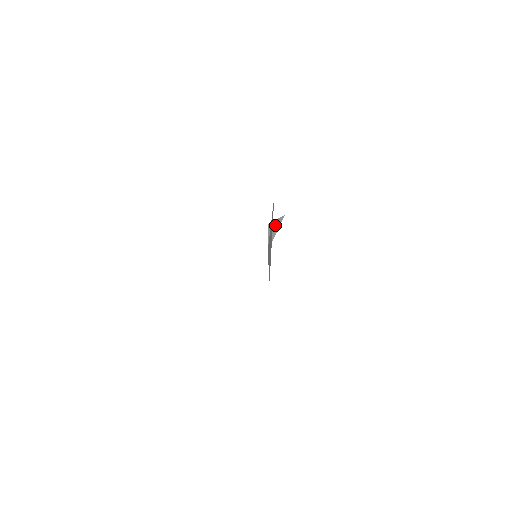
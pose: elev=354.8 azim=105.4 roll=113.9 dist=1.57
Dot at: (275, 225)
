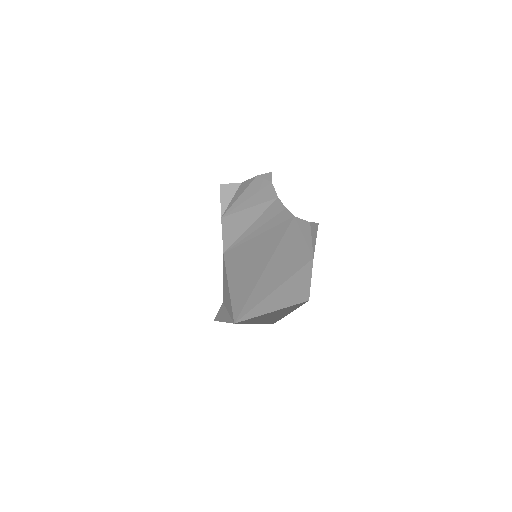
Dot at: (230, 190)
